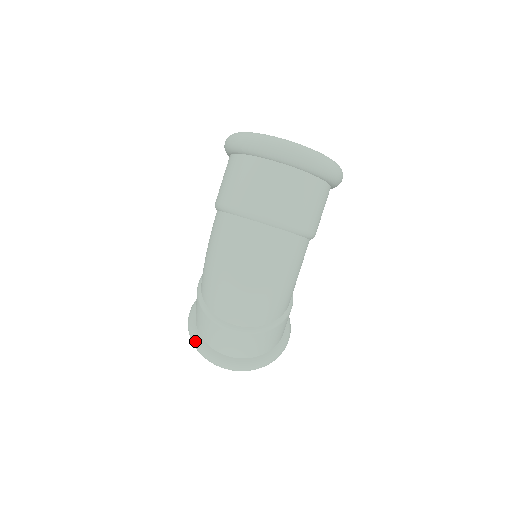
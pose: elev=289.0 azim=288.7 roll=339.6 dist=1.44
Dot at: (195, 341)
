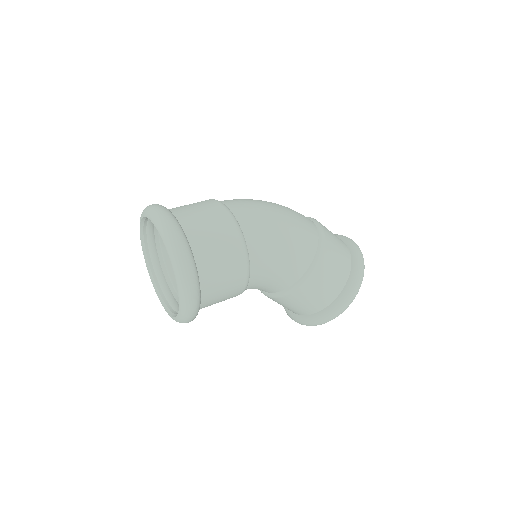
Dot at: occluded
